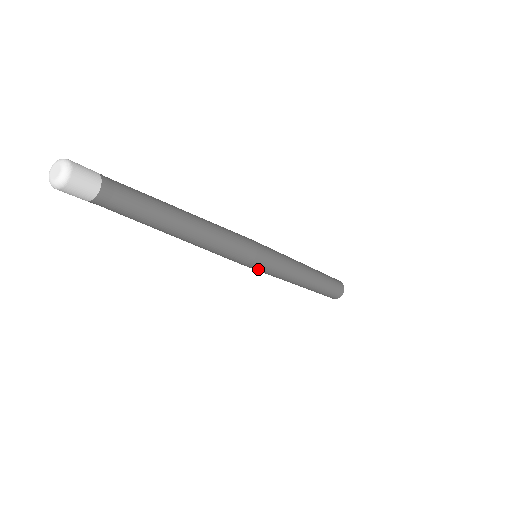
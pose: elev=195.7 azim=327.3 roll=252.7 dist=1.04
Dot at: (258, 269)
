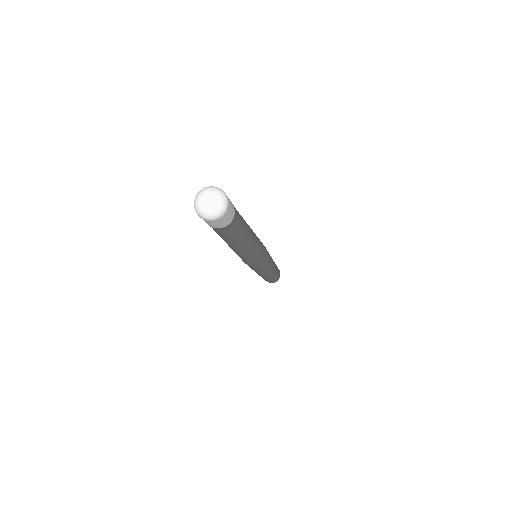
Dot at: occluded
